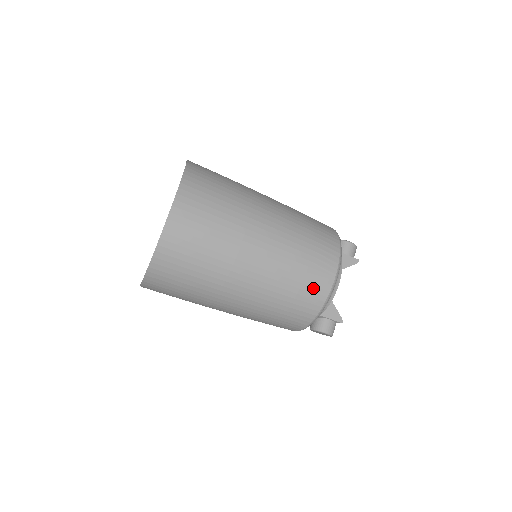
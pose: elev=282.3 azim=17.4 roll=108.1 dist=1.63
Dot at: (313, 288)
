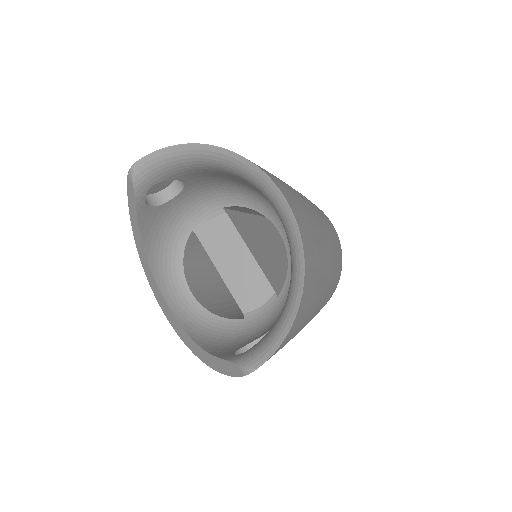
Dot at: (338, 242)
